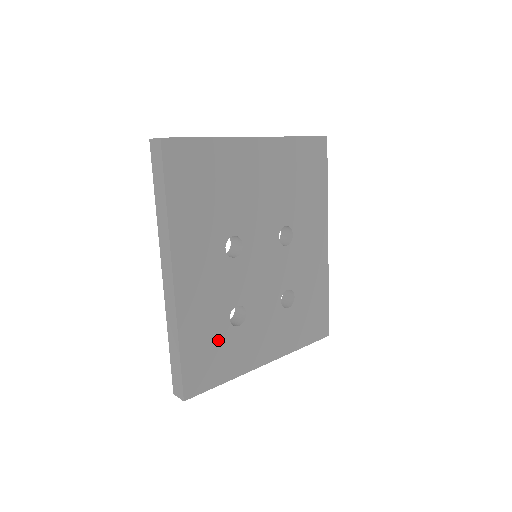
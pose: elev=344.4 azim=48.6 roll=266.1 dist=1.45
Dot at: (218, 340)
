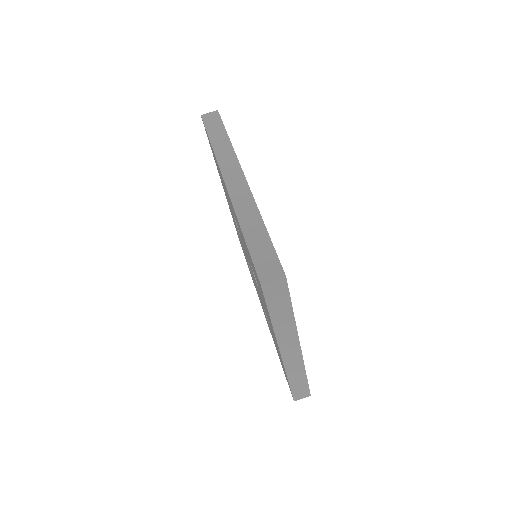
Dot at: occluded
